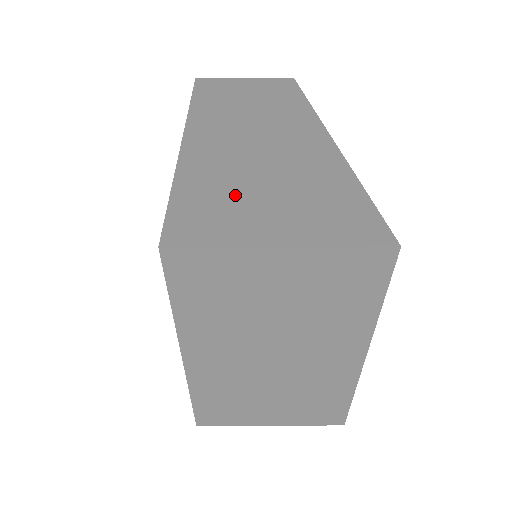
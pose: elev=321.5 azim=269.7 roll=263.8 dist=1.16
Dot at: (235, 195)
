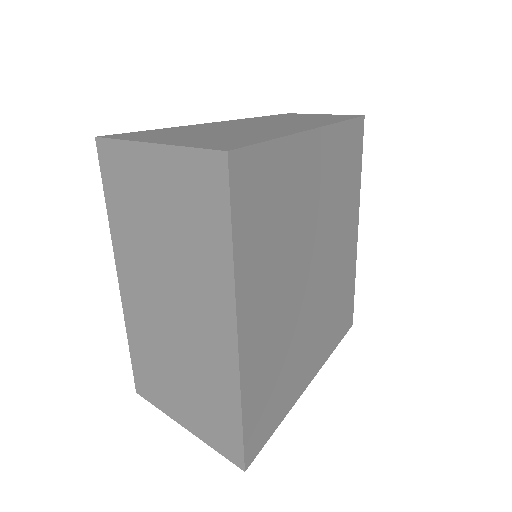
Dot at: (183, 132)
